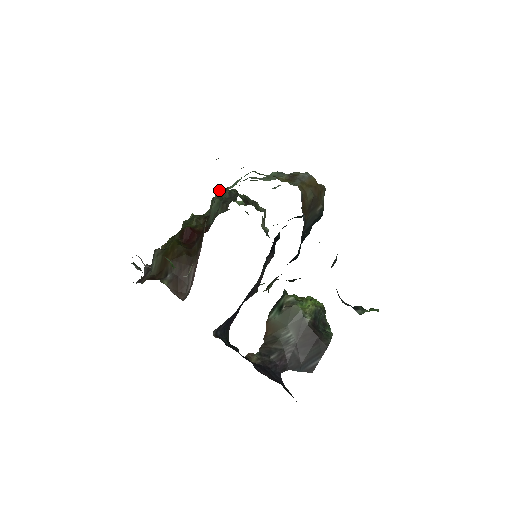
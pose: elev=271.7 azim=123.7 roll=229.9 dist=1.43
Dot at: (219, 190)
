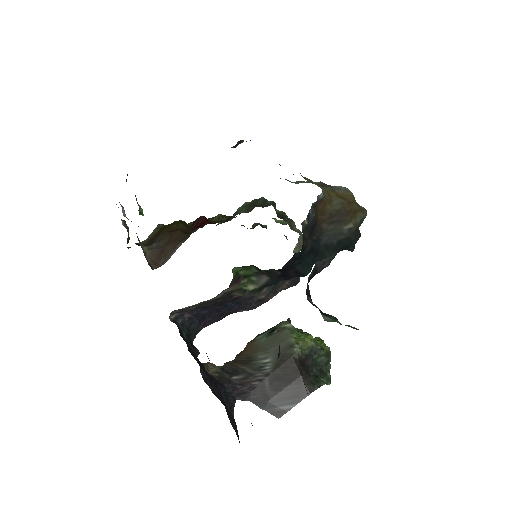
Dot at: occluded
